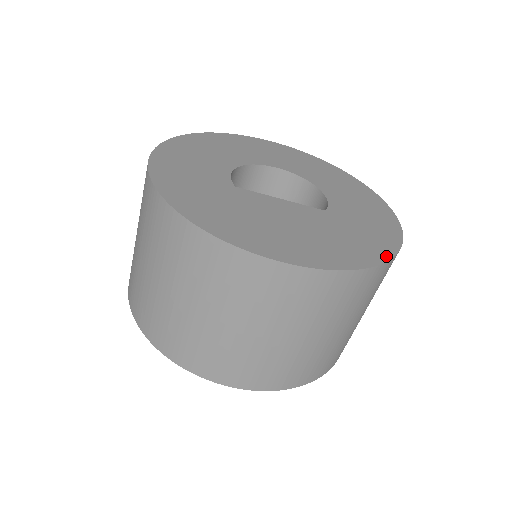
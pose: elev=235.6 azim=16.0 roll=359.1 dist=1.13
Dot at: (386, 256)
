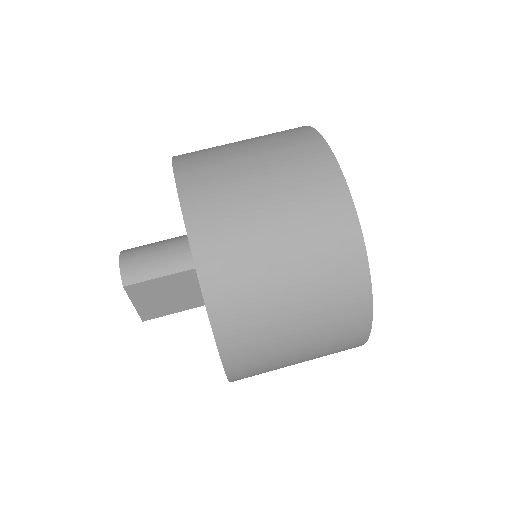
Dot at: (365, 252)
